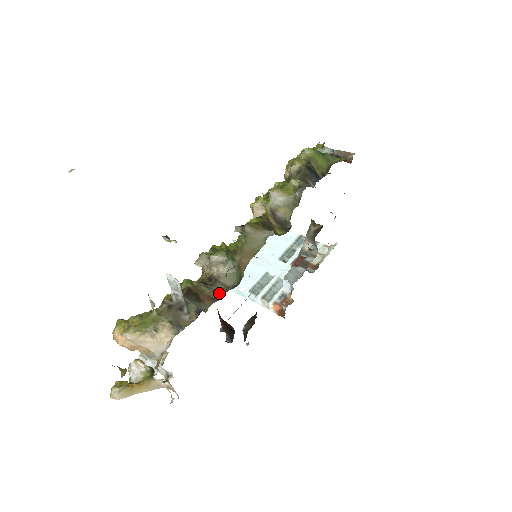
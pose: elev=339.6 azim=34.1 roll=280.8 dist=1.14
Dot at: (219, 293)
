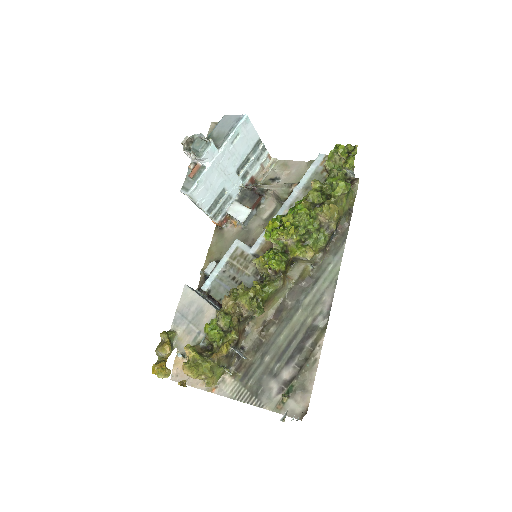
Dot at: (244, 326)
